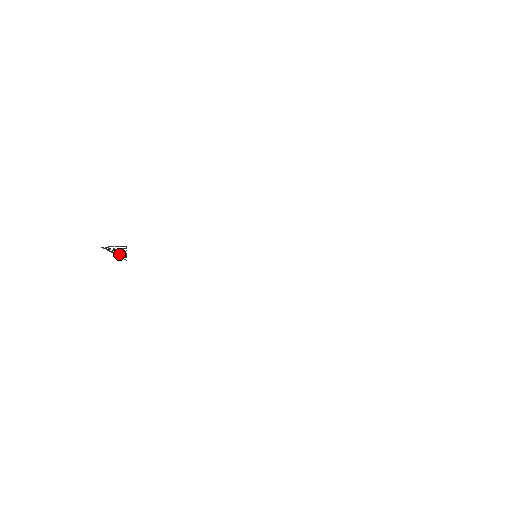
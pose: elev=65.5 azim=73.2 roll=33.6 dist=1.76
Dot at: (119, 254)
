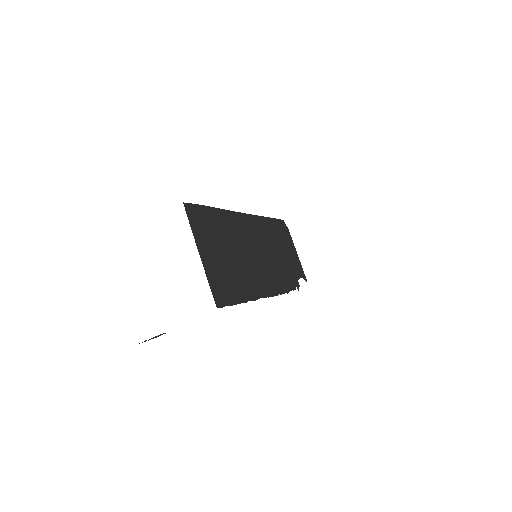
Dot at: occluded
